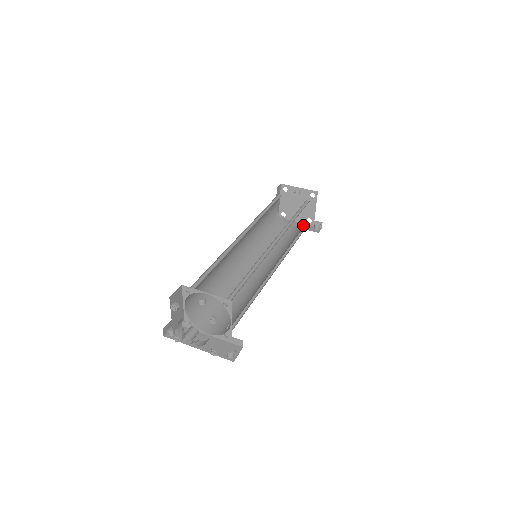
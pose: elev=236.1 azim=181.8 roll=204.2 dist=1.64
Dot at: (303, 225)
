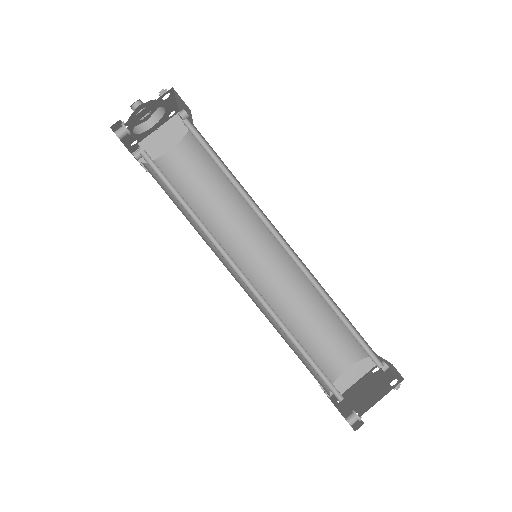
Dot at: (340, 394)
